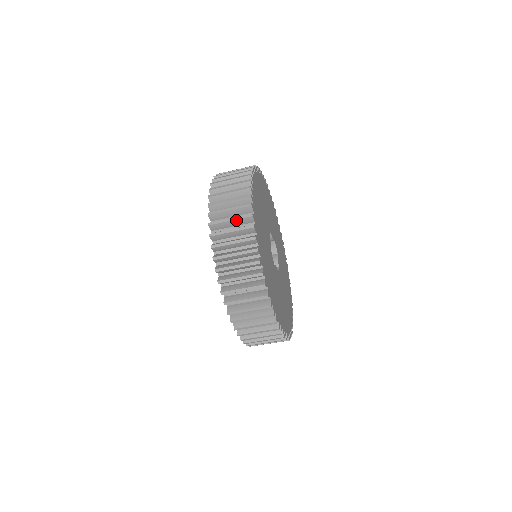
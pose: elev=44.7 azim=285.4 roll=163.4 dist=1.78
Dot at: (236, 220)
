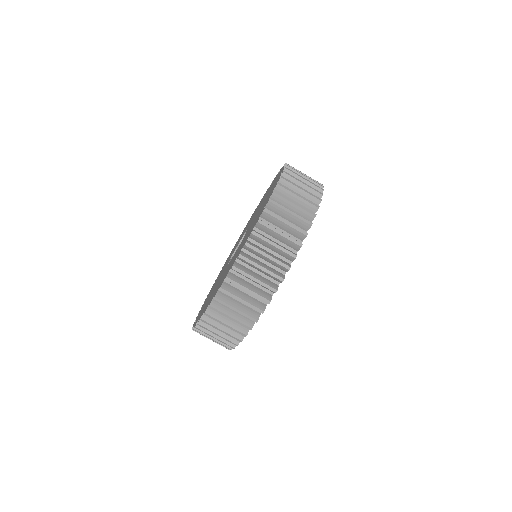
Dot at: (309, 180)
